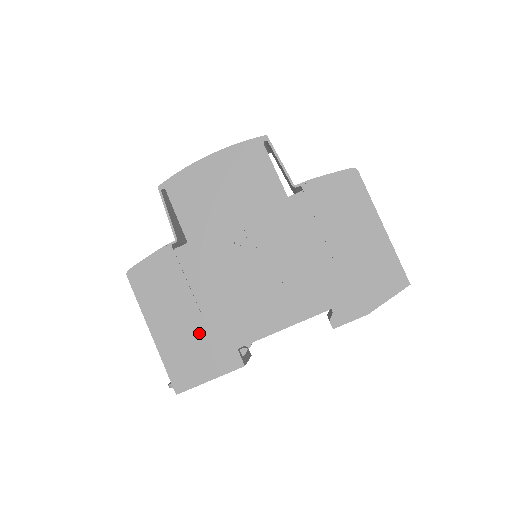
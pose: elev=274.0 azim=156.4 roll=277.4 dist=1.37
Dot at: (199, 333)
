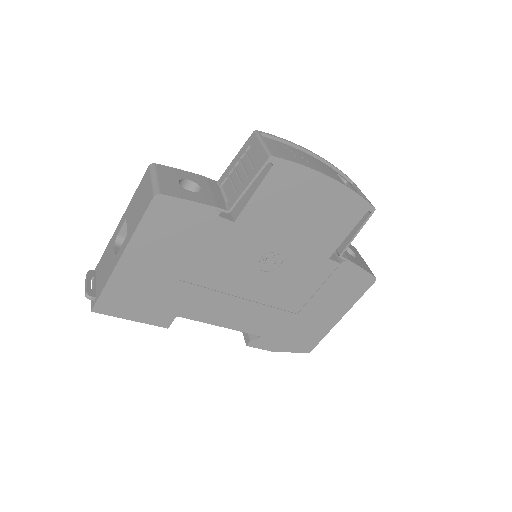
Dot at: (162, 287)
